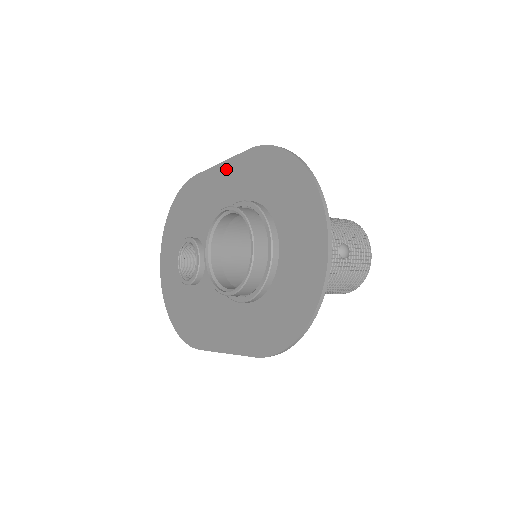
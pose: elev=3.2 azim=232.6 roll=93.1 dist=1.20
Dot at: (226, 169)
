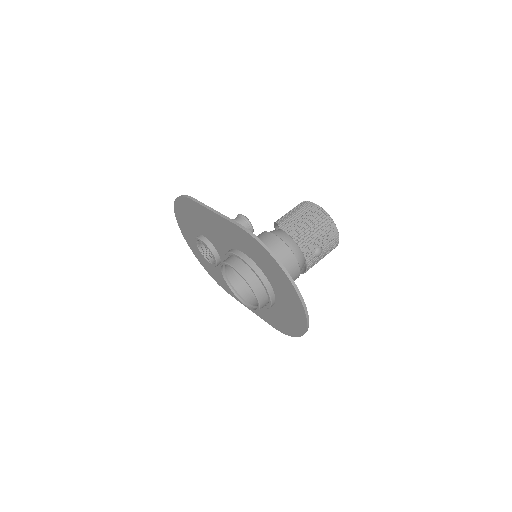
Dot at: (220, 221)
